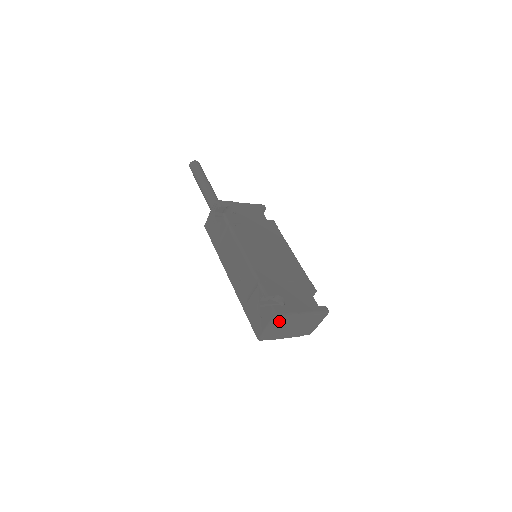
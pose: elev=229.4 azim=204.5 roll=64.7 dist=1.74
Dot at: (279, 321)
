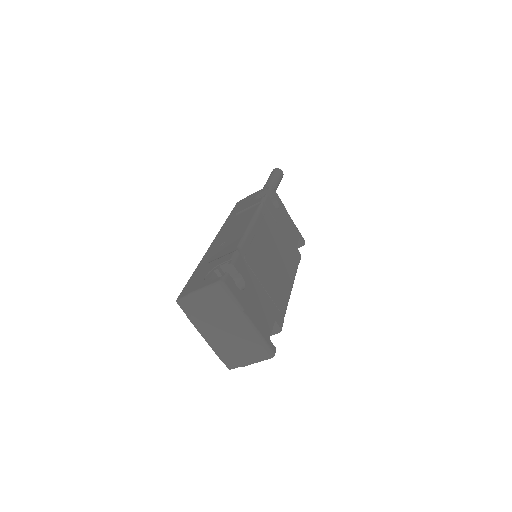
Dot at: (218, 295)
